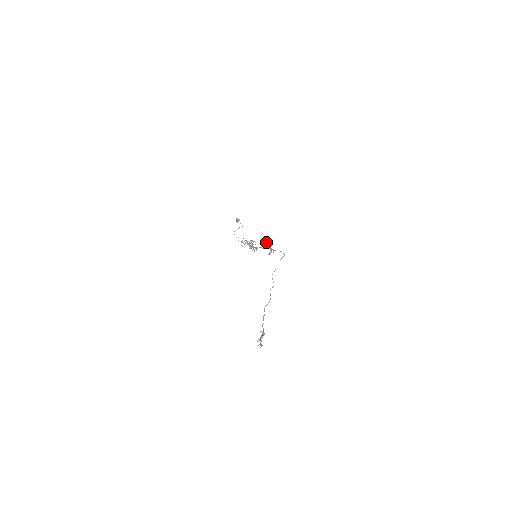
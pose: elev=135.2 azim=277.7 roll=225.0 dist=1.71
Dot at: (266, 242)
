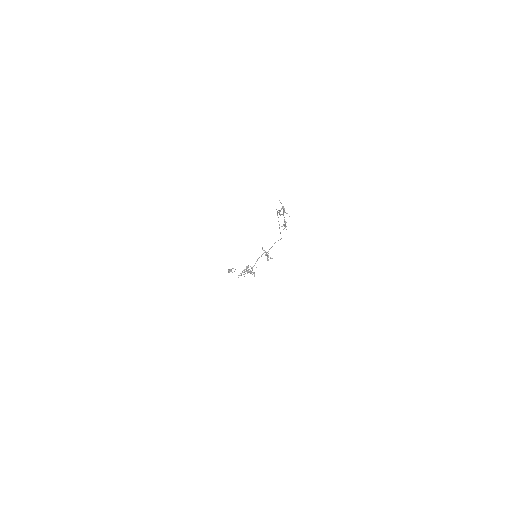
Dot at: (262, 248)
